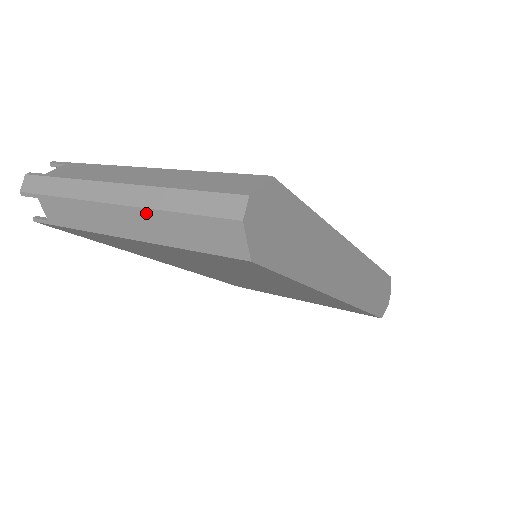
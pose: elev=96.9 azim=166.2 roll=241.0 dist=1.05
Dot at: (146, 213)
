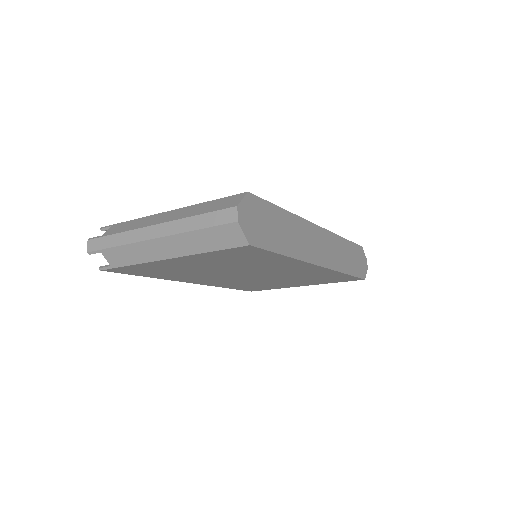
Dot at: (178, 237)
